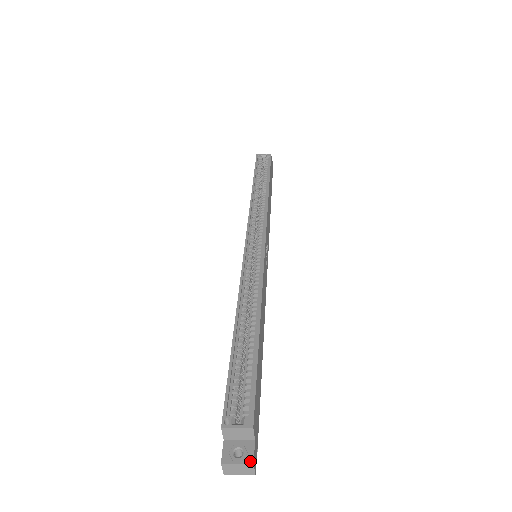
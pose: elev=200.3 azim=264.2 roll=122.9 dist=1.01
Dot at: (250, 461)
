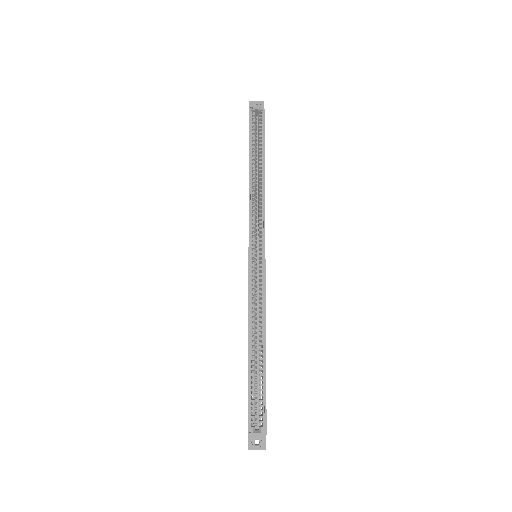
Dot at: (264, 448)
